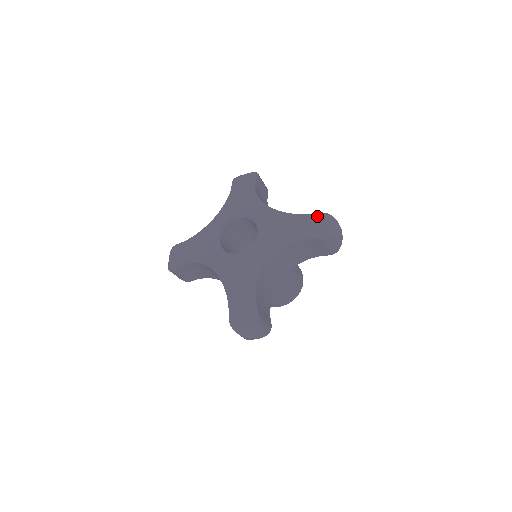
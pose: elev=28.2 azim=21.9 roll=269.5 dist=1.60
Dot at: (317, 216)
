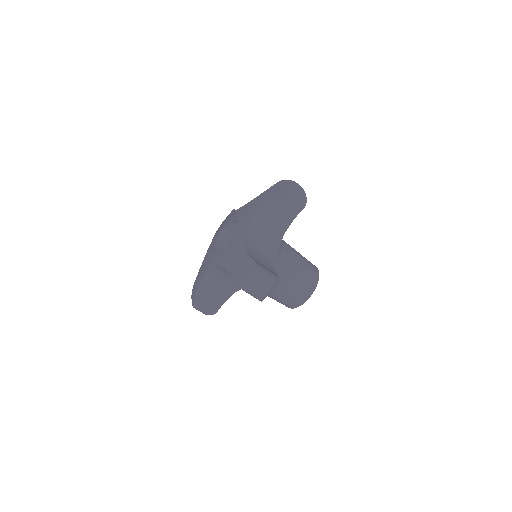
Dot at: (274, 186)
